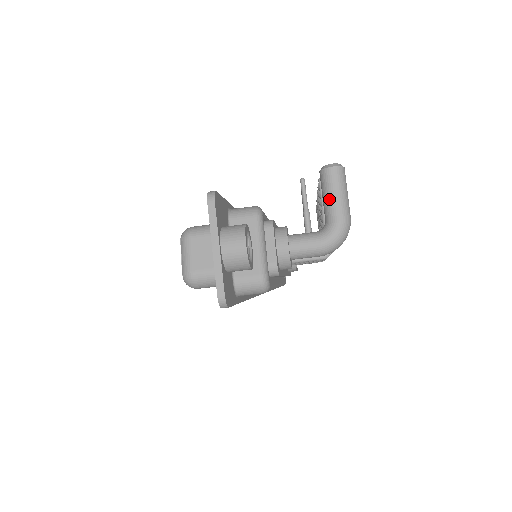
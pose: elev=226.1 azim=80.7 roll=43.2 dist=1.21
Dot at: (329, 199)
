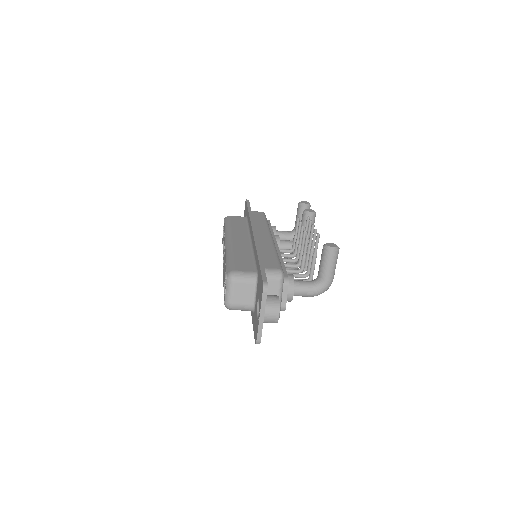
Dot at: (325, 268)
